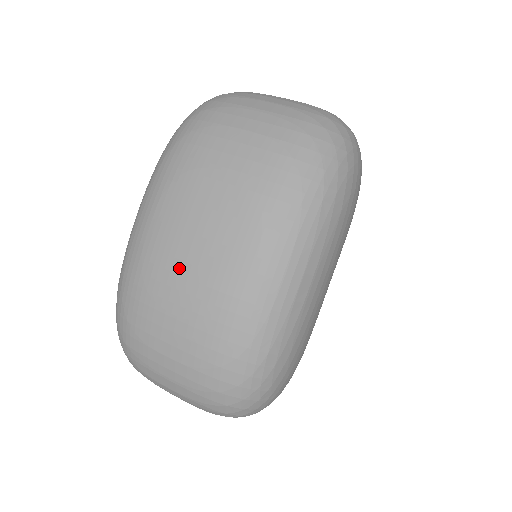
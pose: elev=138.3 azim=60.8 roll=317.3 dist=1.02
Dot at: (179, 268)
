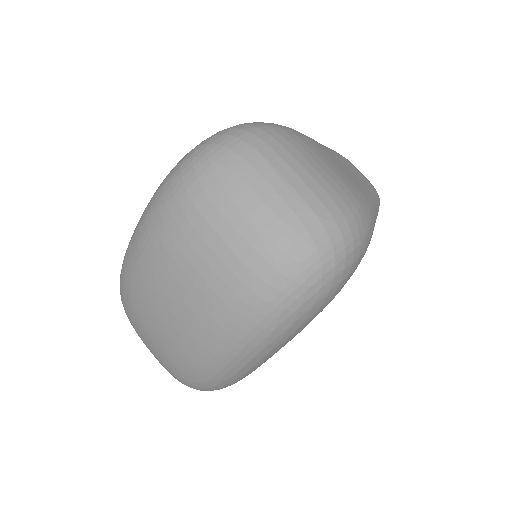
Dot at: (152, 316)
